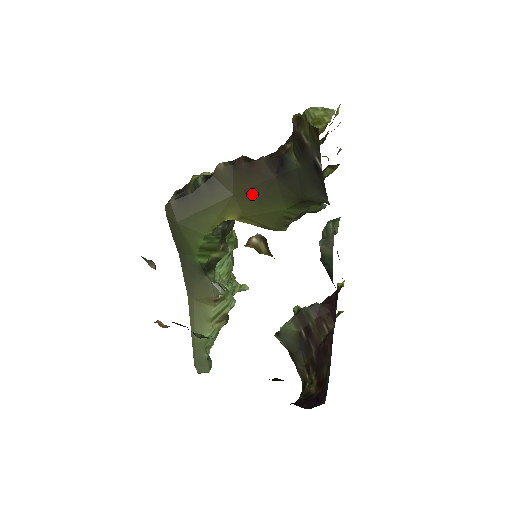
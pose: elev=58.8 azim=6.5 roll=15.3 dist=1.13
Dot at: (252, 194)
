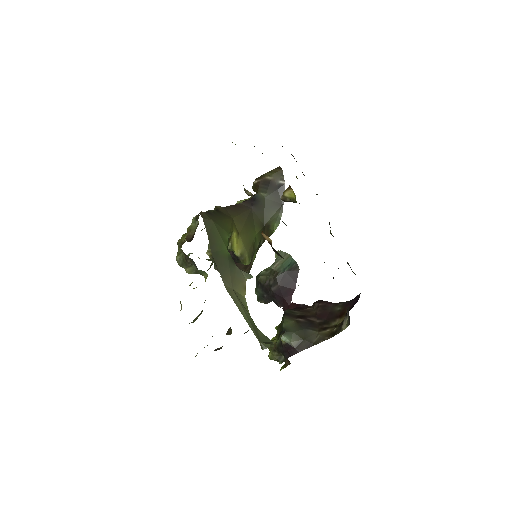
Dot at: (242, 218)
